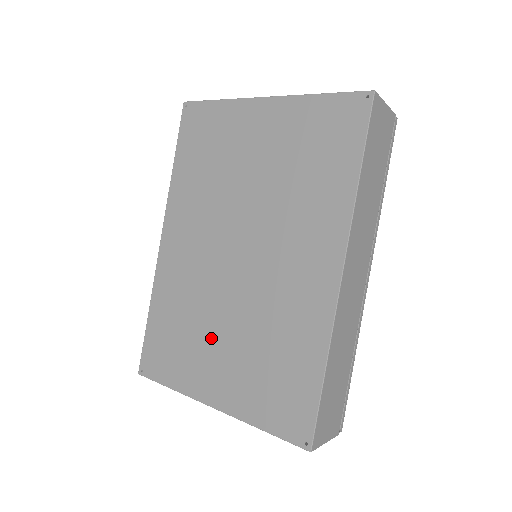
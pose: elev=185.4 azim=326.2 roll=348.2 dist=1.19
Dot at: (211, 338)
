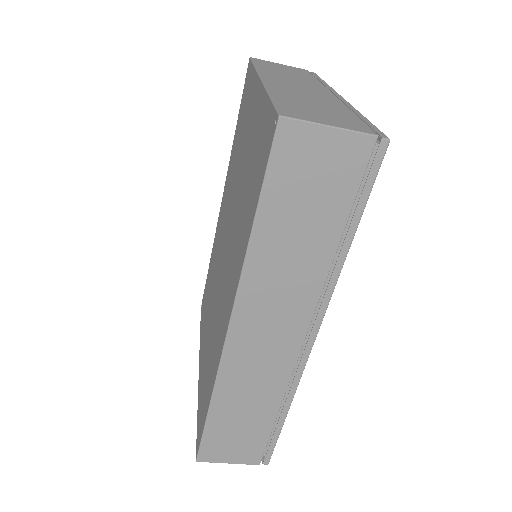
Dot at: (208, 314)
